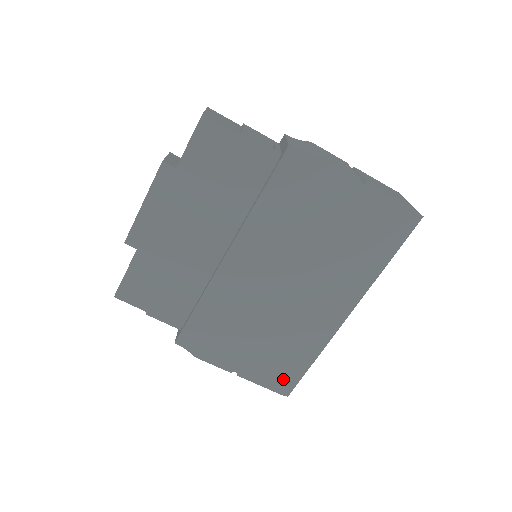
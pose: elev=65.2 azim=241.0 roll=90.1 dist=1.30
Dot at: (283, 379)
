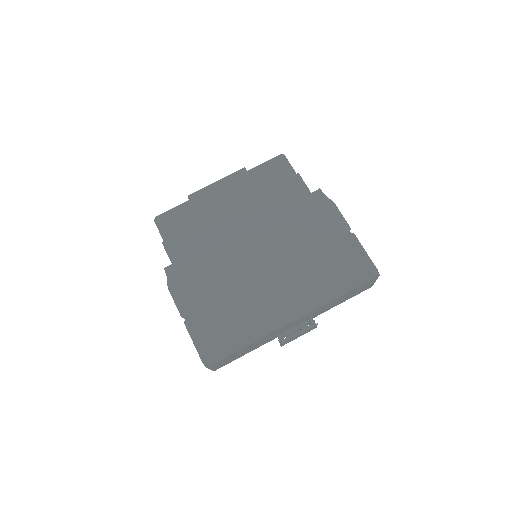
Dot at: (214, 348)
